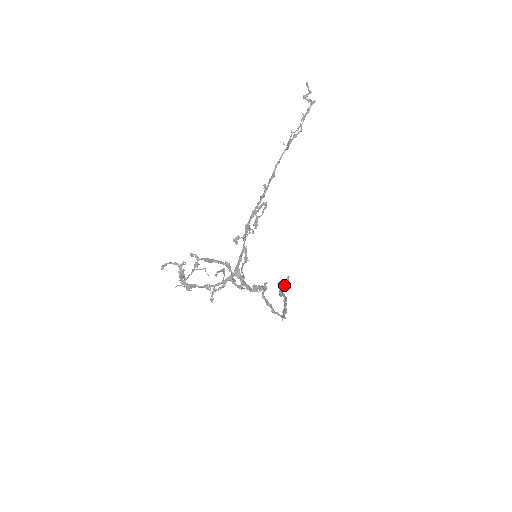
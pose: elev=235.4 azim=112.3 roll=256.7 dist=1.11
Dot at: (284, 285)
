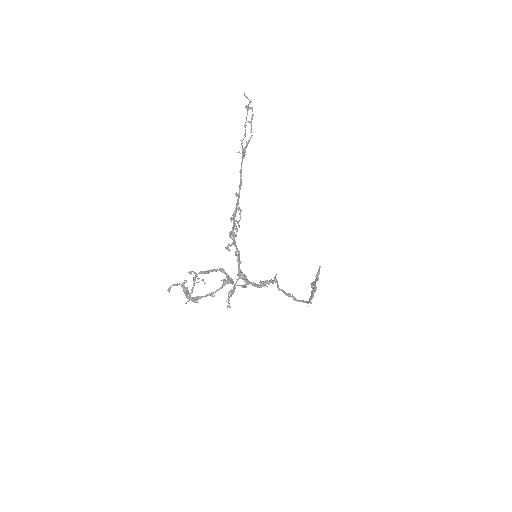
Dot at: (317, 276)
